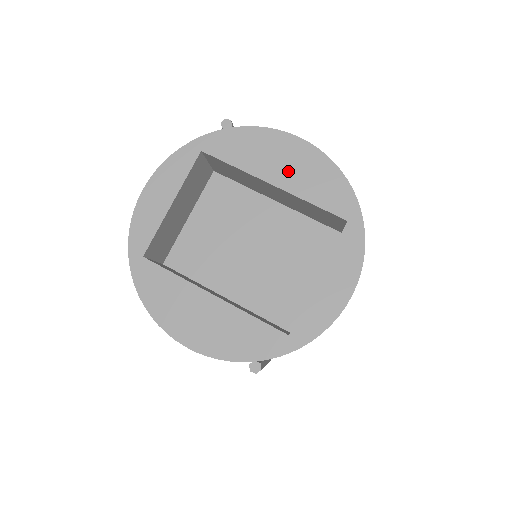
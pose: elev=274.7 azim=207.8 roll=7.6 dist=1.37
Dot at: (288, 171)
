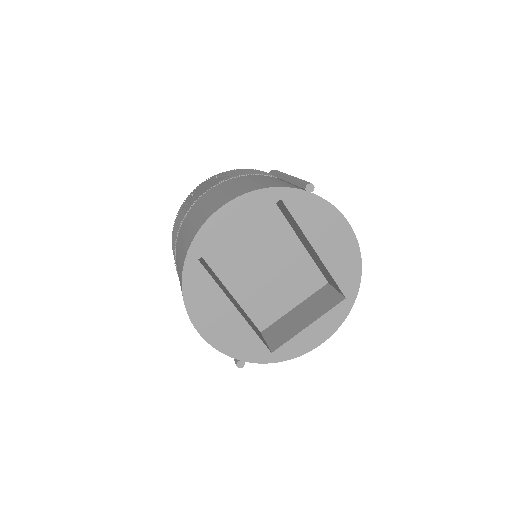
Dot at: (331, 247)
